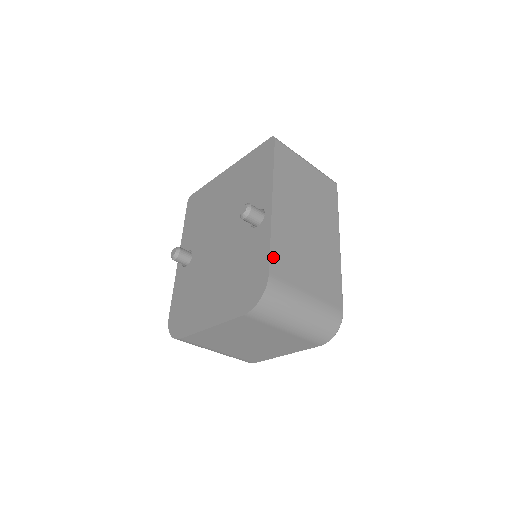
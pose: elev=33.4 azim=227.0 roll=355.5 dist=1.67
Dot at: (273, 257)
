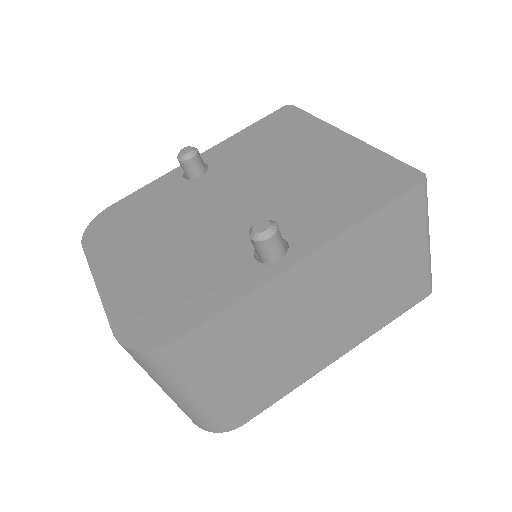
Dot at: (213, 324)
